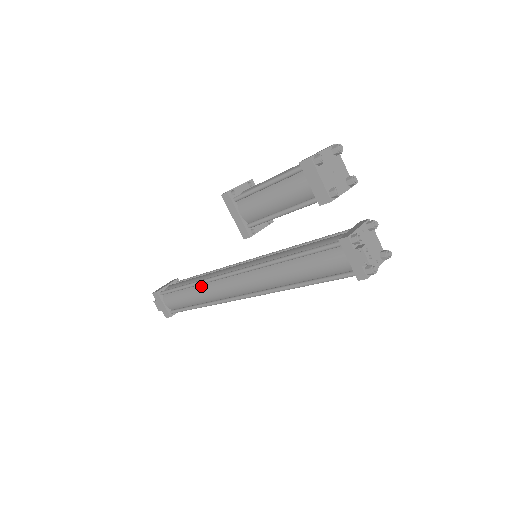
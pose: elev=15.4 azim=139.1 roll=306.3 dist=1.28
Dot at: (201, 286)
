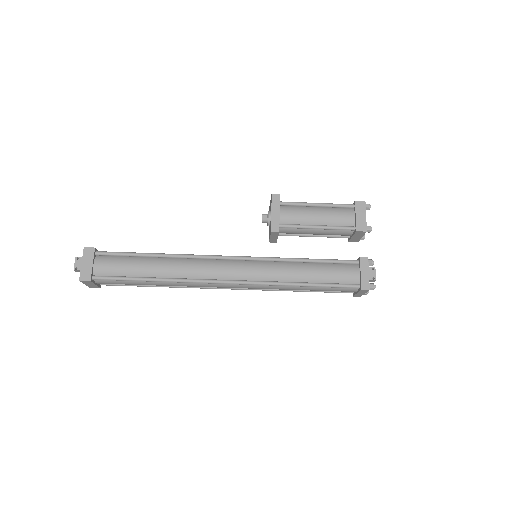
Dot at: (175, 259)
